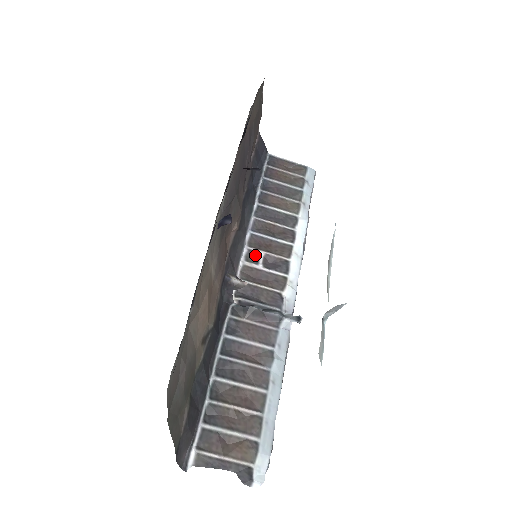
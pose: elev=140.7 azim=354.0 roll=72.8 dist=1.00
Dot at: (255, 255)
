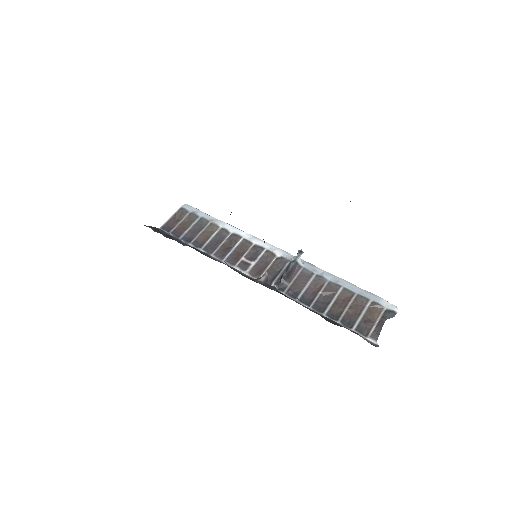
Dot at: (243, 264)
